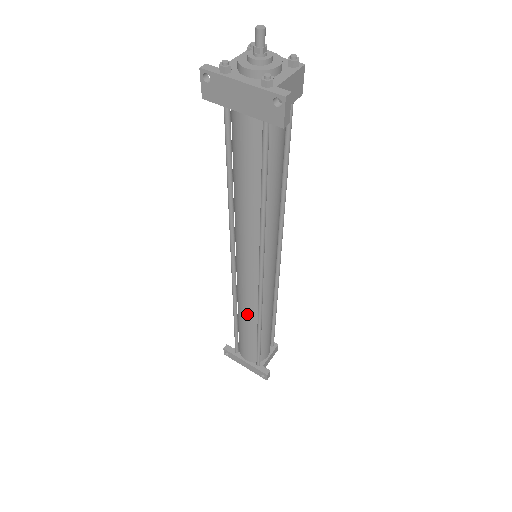
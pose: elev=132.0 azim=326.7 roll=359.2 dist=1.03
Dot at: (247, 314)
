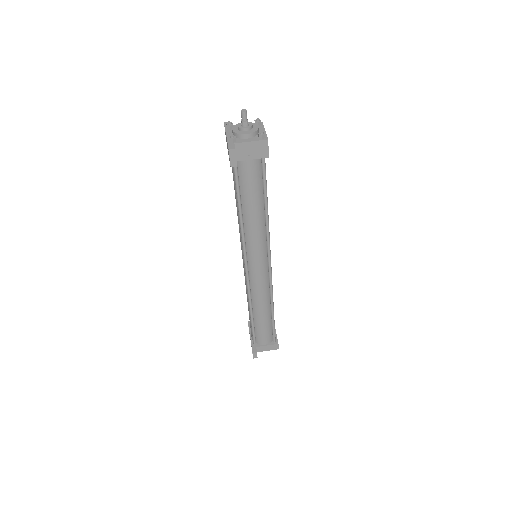
Dot at: (247, 295)
